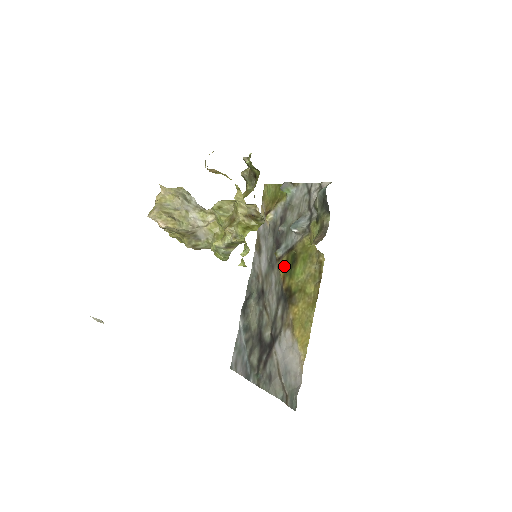
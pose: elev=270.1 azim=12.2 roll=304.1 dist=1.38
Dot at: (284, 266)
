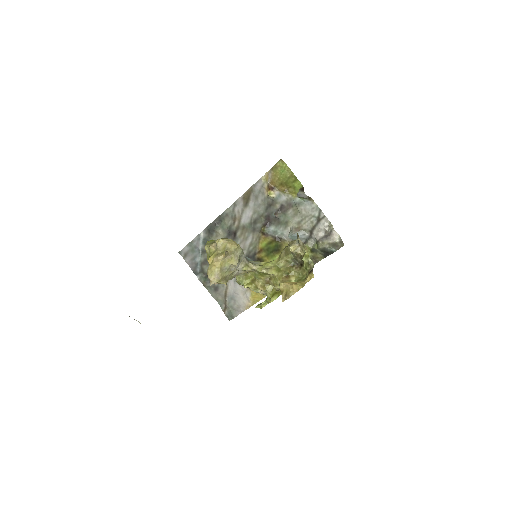
Dot at: (266, 244)
